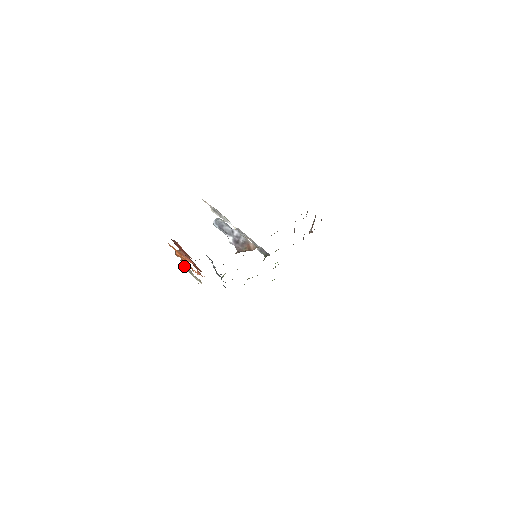
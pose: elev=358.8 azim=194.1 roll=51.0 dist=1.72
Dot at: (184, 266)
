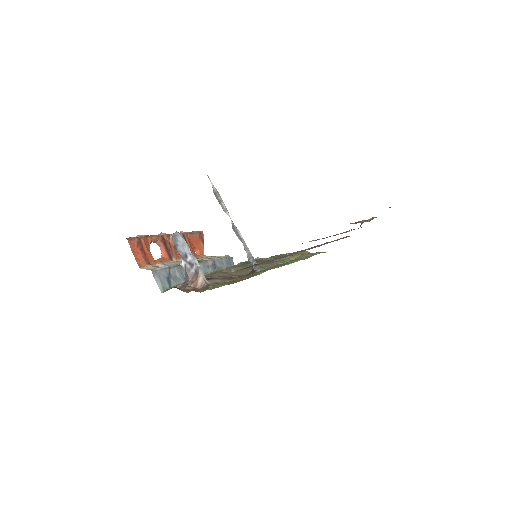
Dot at: occluded
